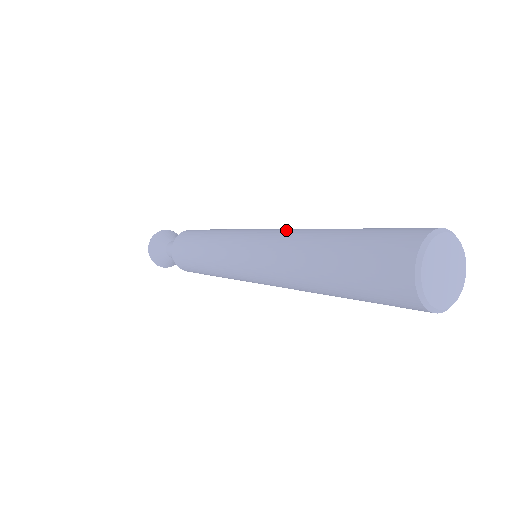
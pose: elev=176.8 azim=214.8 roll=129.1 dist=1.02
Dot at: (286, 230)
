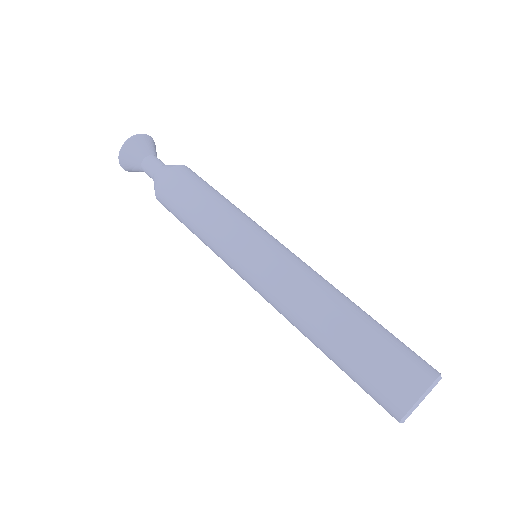
Dot at: (281, 295)
